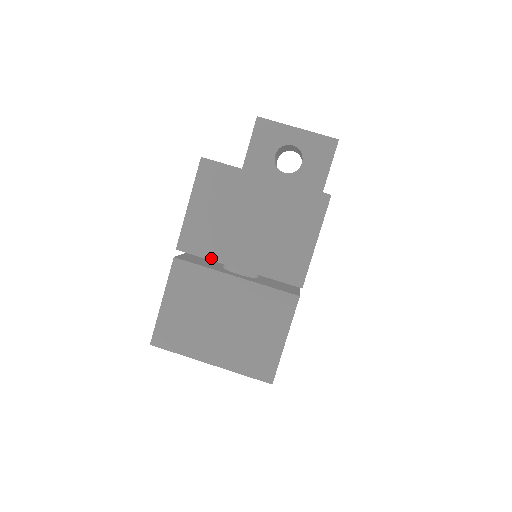
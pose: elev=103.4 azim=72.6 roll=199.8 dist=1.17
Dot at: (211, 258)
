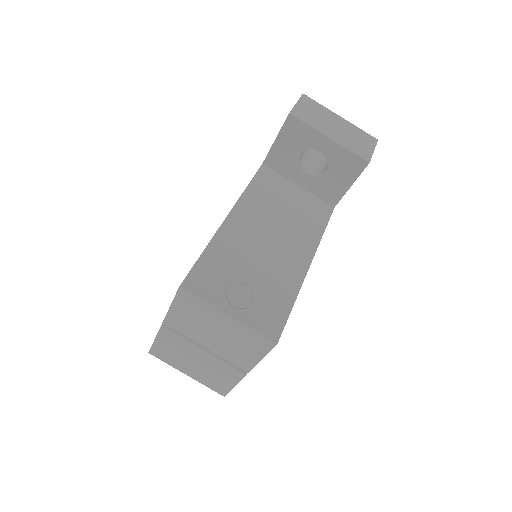
Dot at: (187, 336)
